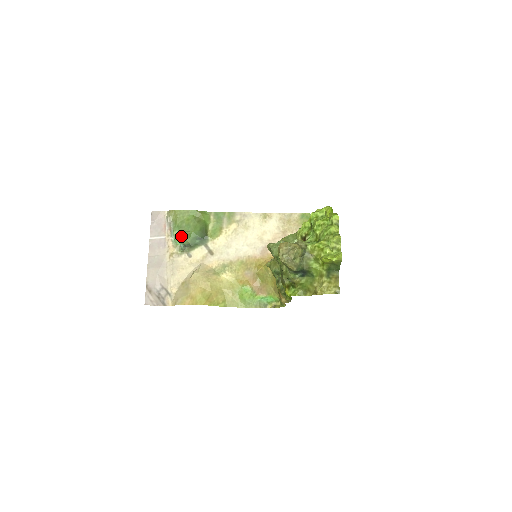
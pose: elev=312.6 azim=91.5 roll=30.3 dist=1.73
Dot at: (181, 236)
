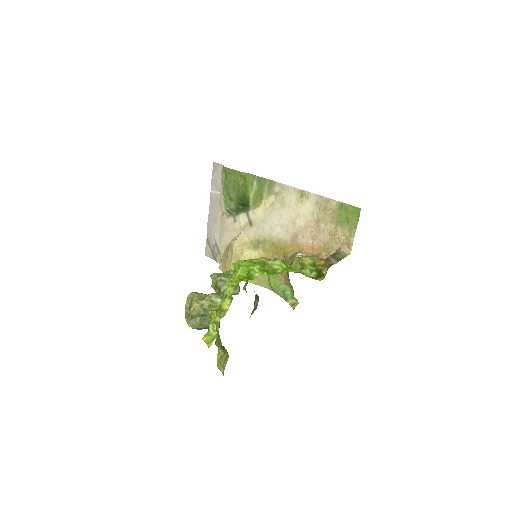
Dot at: (229, 197)
